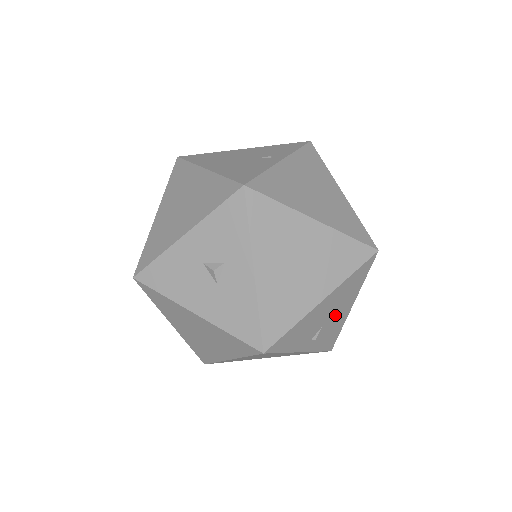
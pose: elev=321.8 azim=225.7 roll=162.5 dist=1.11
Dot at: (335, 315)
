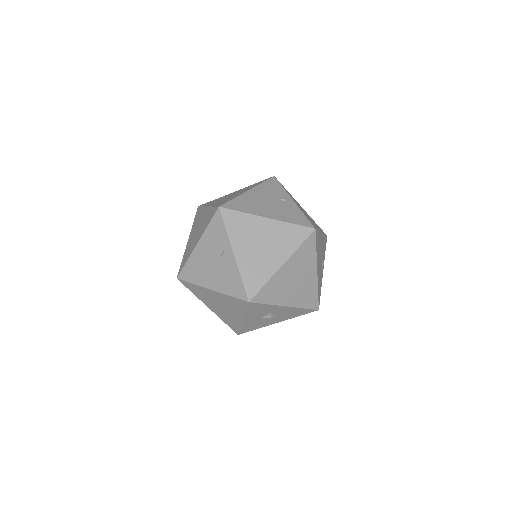
Dot at: (321, 250)
